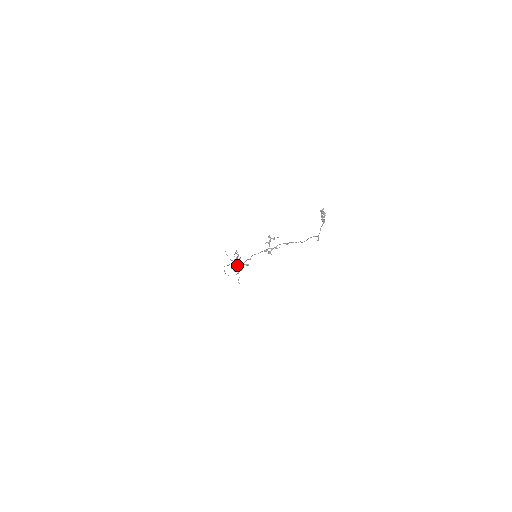
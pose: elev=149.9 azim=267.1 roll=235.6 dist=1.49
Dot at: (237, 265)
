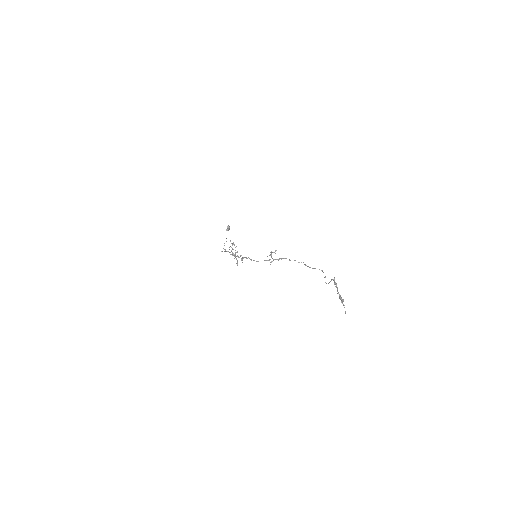
Dot at: (235, 254)
